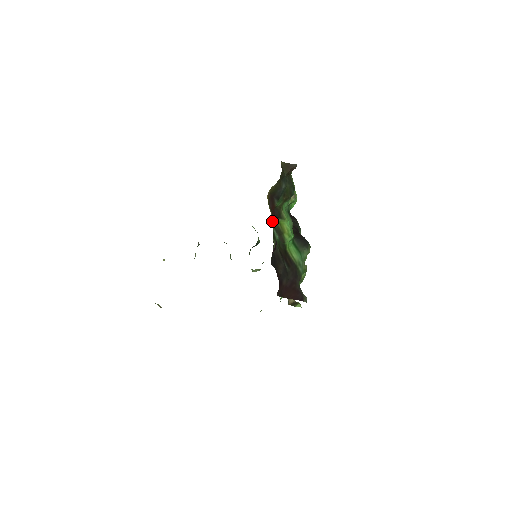
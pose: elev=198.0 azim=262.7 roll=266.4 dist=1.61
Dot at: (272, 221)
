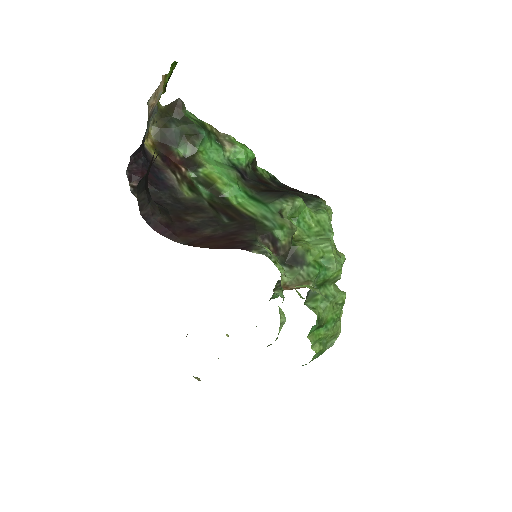
Dot at: (168, 167)
